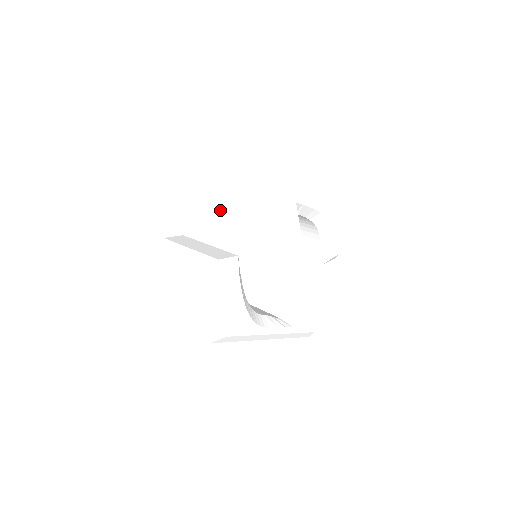
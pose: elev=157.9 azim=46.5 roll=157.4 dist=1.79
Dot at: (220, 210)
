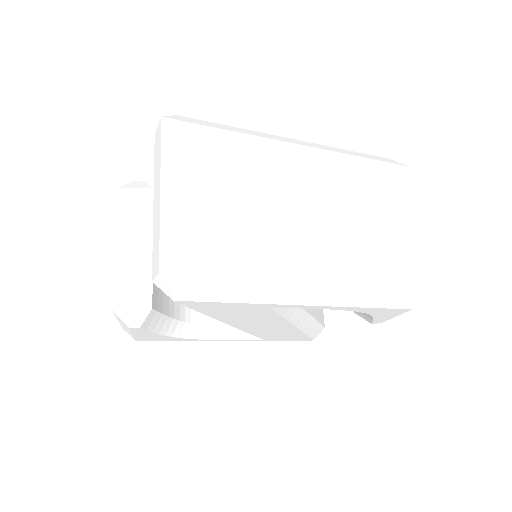
Dot at: occluded
